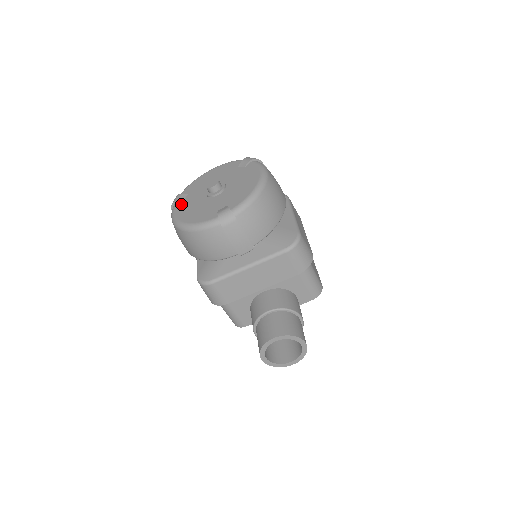
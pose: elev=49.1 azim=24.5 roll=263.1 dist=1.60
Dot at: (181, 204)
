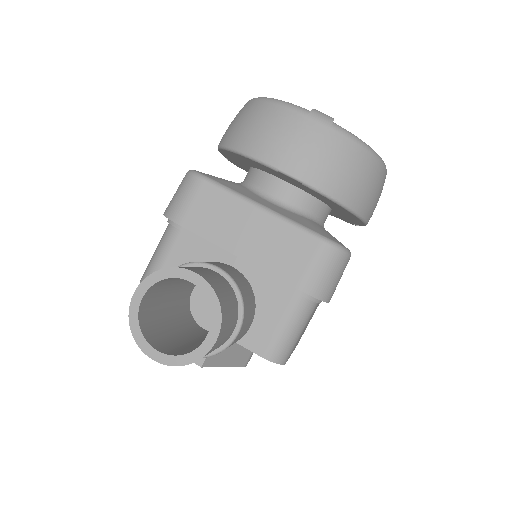
Dot at: occluded
